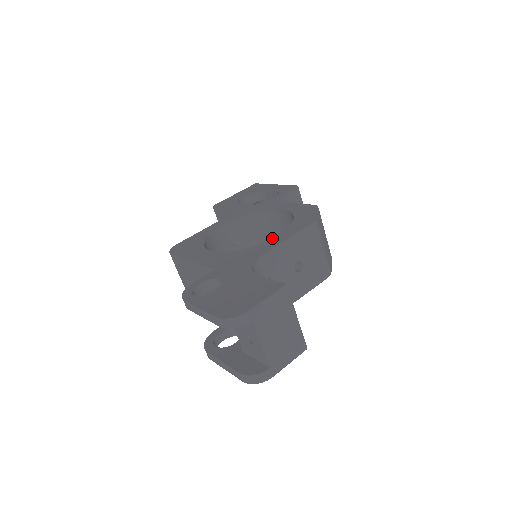
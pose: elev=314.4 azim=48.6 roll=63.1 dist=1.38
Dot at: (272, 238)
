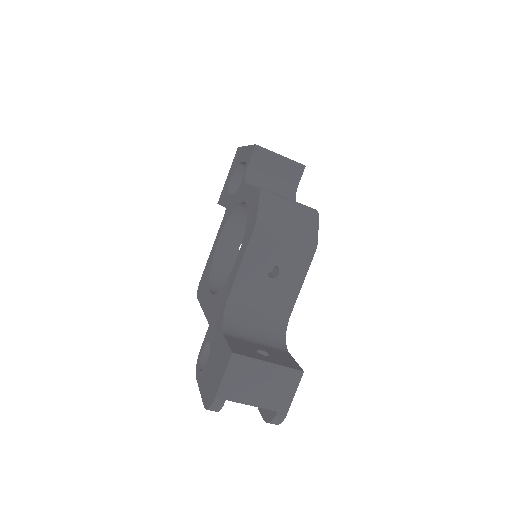
Dot at: (234, 264)
